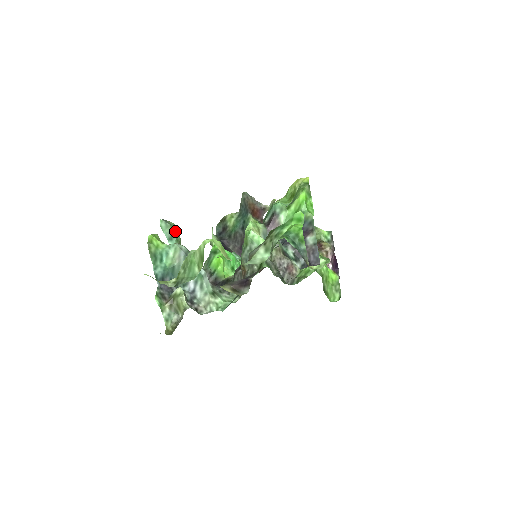
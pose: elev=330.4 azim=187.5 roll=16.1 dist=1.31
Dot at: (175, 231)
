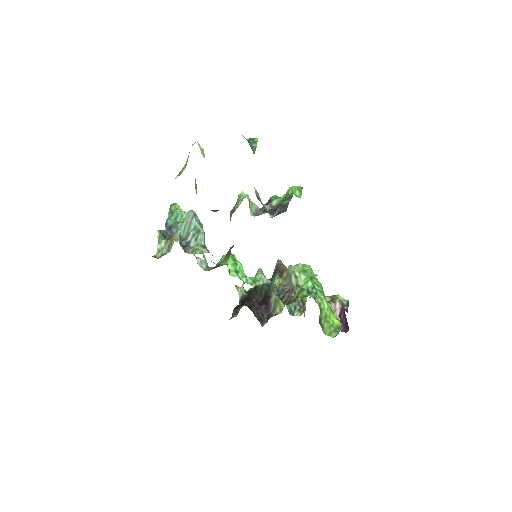
Dot at: occluded
